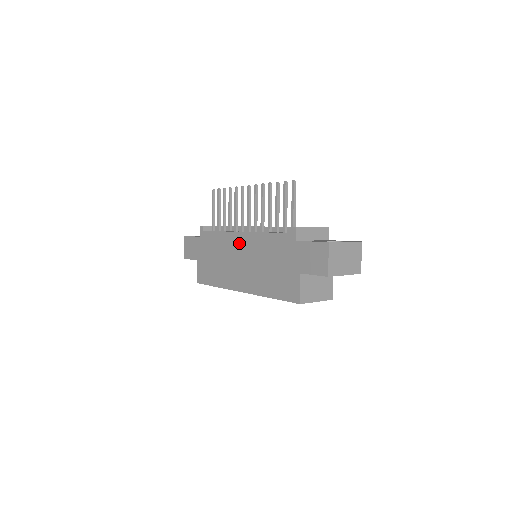
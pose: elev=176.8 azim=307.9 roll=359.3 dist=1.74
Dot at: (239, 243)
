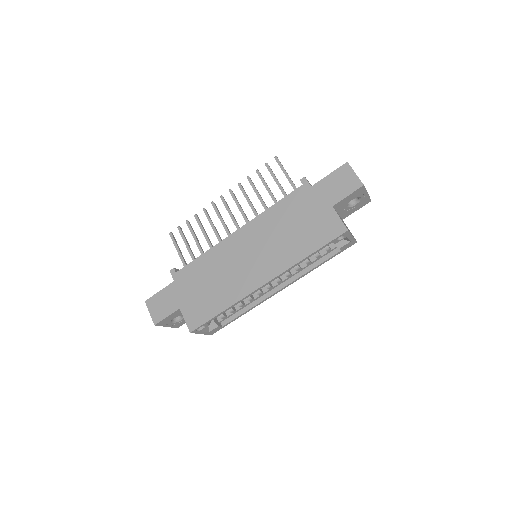
Dot at: (239, 242)
